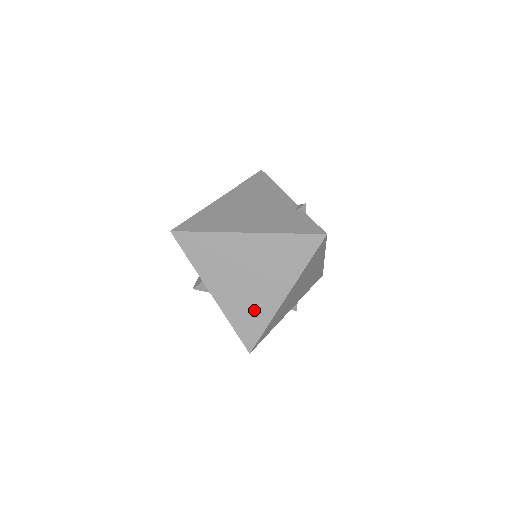
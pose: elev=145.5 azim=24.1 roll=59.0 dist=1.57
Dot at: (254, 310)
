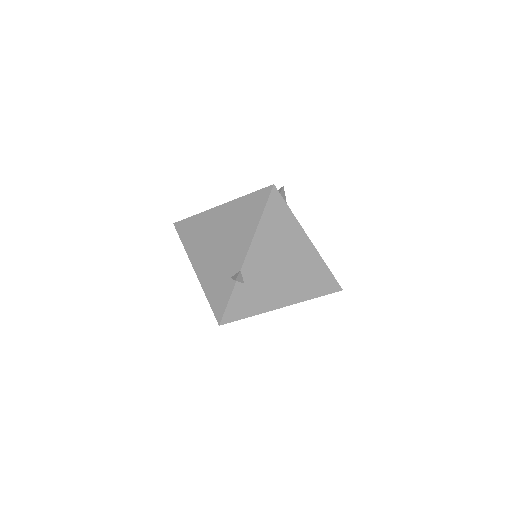
Dot at: occluded
